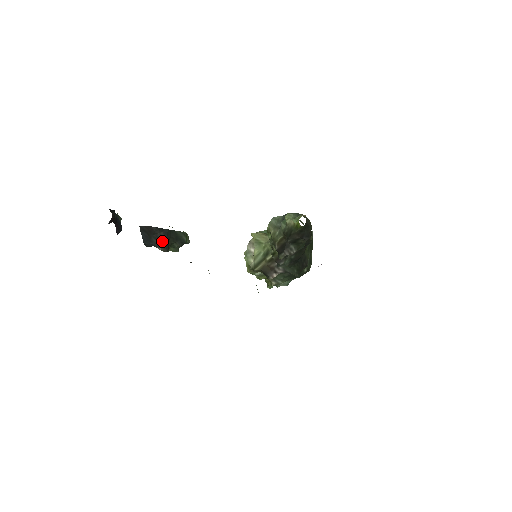
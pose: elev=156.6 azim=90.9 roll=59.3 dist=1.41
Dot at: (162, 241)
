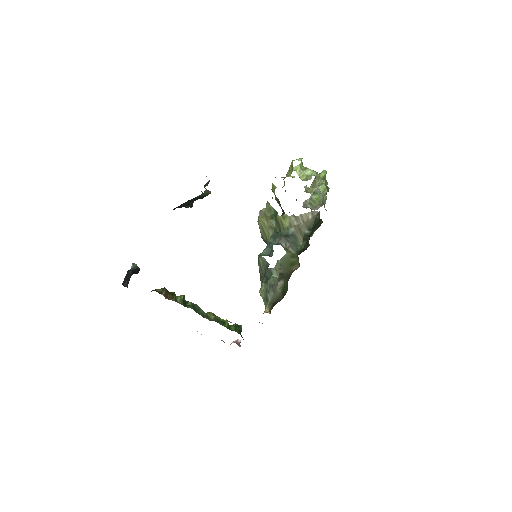
Dot at: occluded
